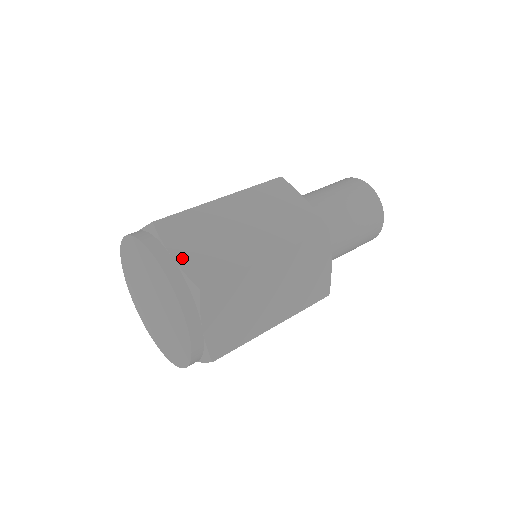
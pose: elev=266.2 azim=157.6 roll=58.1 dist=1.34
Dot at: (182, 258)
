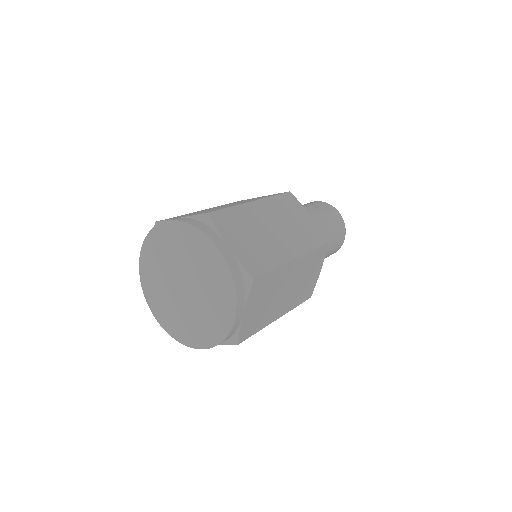
Dot at: occluded
